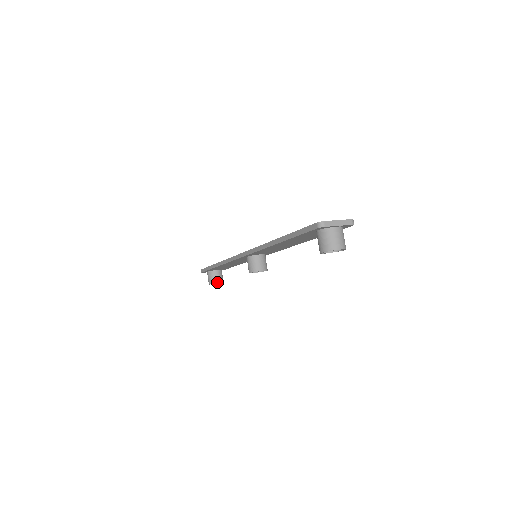
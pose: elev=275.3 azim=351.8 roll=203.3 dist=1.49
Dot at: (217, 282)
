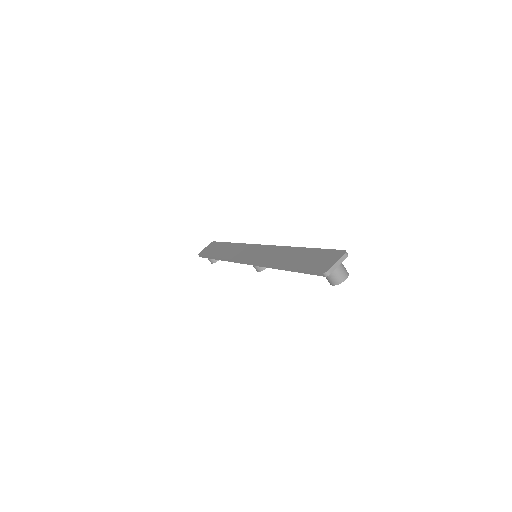
Dot at: (218, 260)
